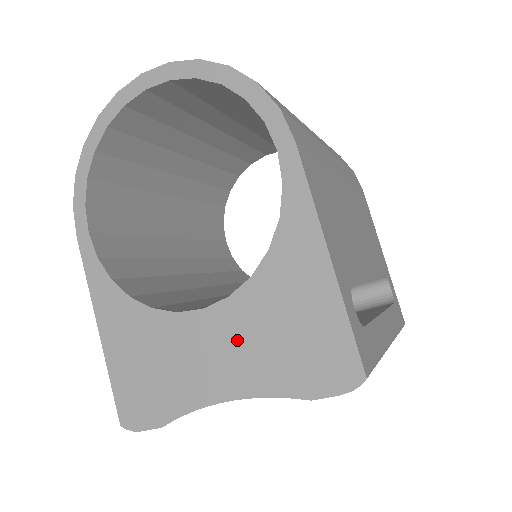
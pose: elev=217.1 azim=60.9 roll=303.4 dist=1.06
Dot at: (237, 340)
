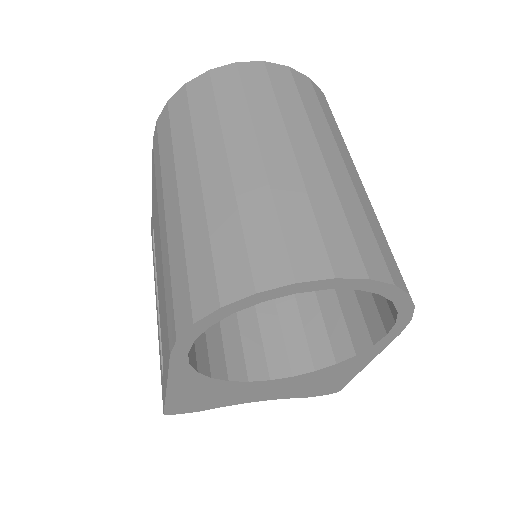
Dot at: (283, 388)
